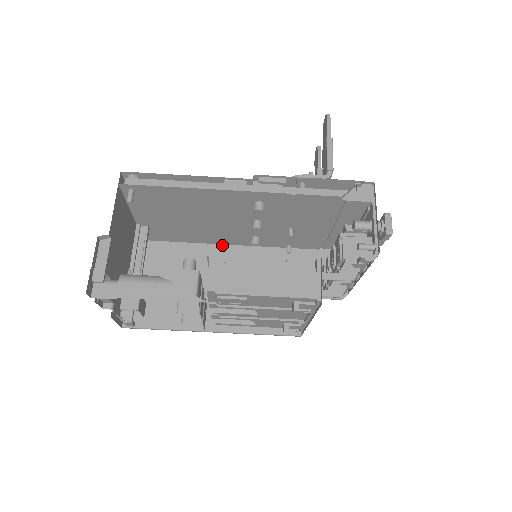
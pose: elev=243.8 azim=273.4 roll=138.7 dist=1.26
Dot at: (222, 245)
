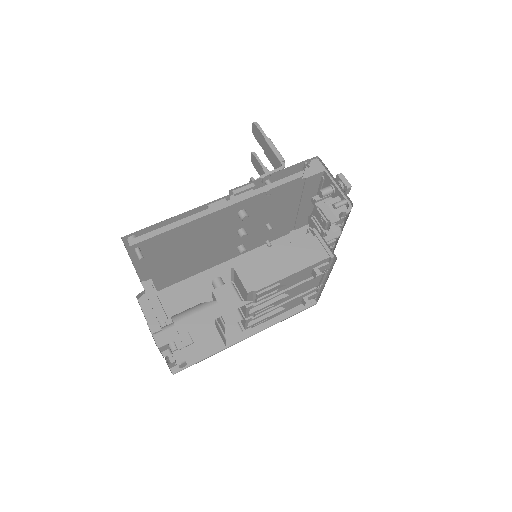
Dot at: (214, 267)
